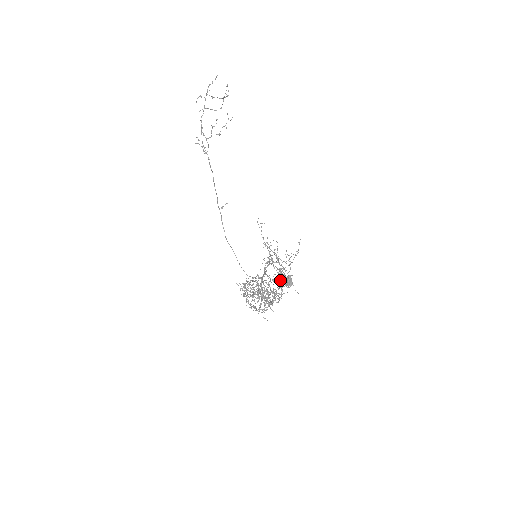
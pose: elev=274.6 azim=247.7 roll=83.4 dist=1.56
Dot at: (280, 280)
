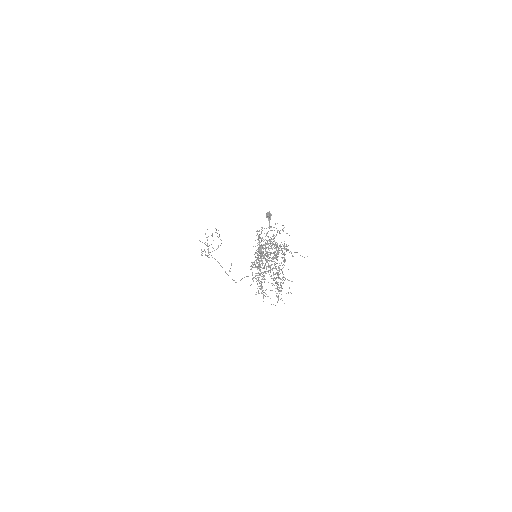
Dot at: (278, 247)
